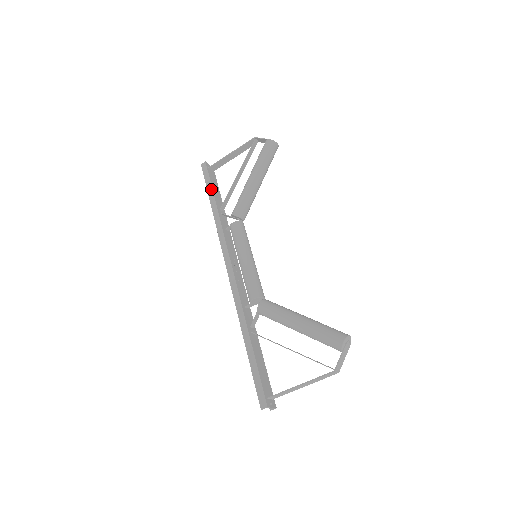
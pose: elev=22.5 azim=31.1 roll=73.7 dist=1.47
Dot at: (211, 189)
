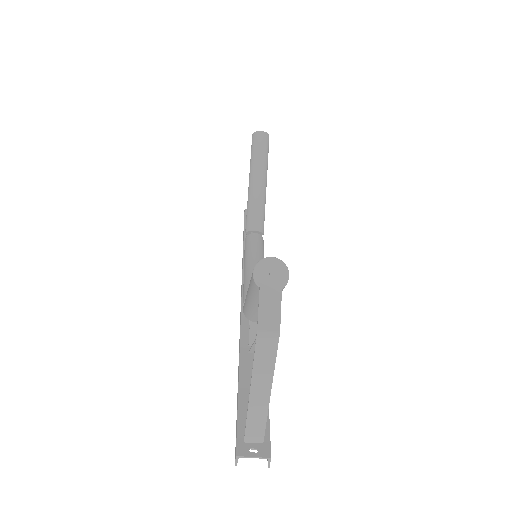
Dot at: occluded
